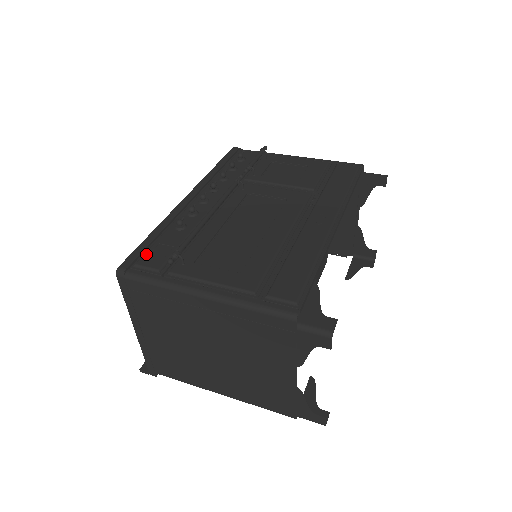
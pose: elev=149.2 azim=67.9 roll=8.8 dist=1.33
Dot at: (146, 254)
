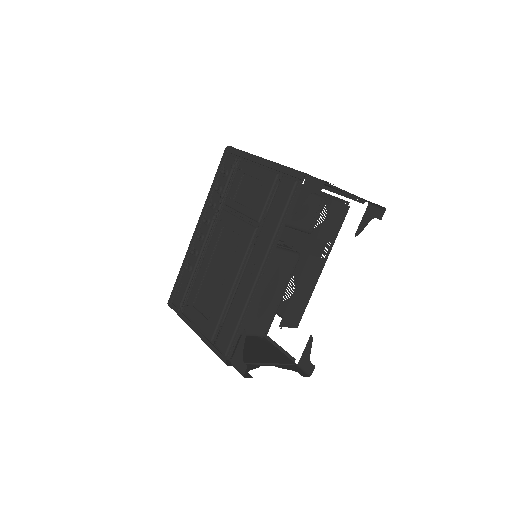
Dot at: (176, 293)
